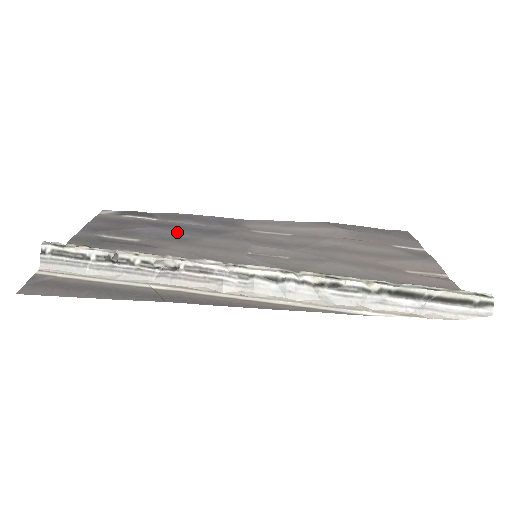
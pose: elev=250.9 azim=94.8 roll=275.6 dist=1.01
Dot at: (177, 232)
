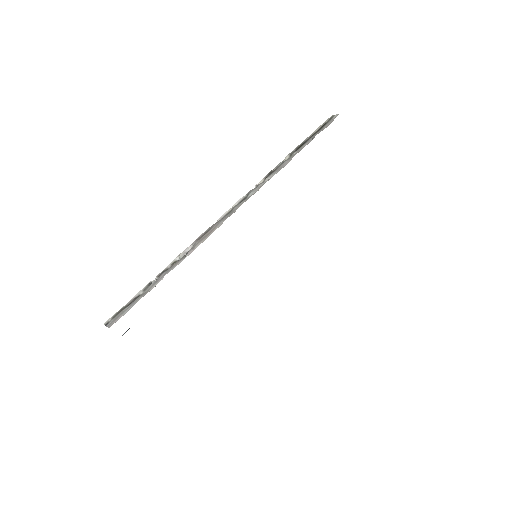
Dot at: occluded
